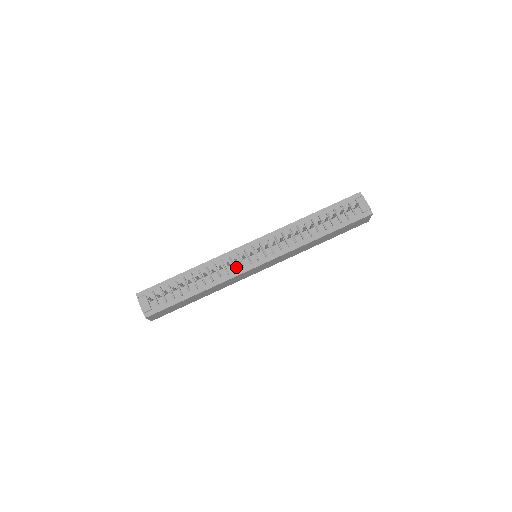
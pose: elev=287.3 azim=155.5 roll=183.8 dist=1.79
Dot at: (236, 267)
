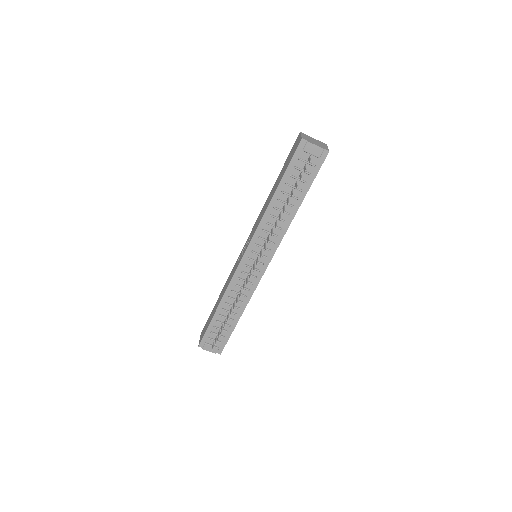
Dot at: (250, 281)
